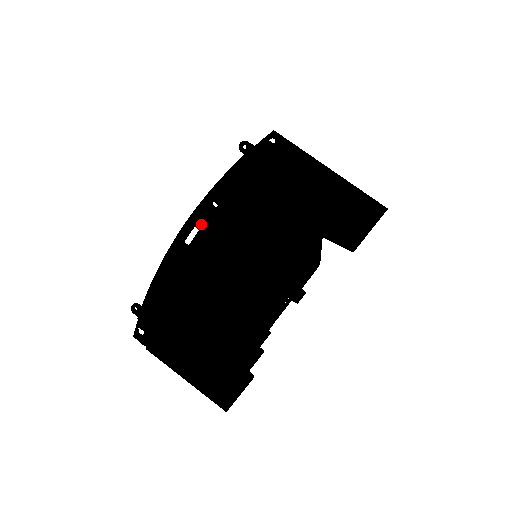
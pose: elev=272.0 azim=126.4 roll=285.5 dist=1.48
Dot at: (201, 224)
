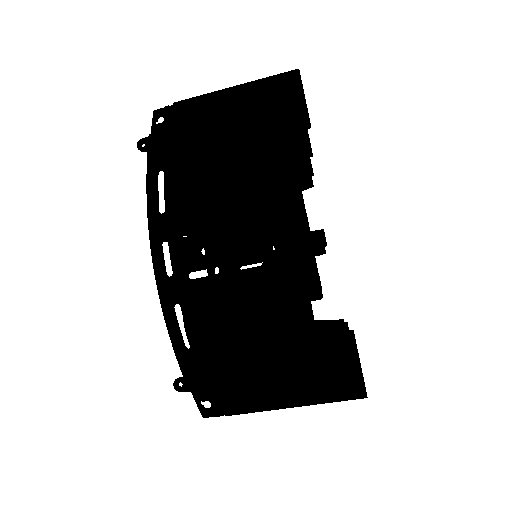
Dot at: (165, 239)
